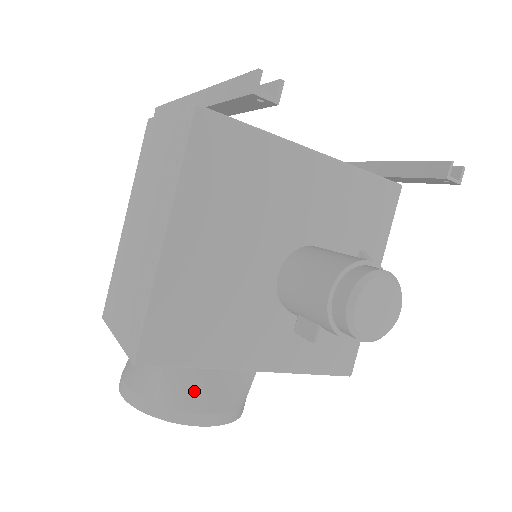
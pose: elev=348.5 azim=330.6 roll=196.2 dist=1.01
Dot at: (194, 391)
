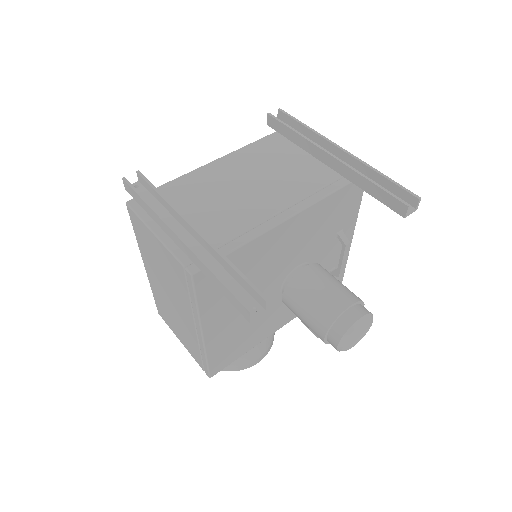
Dot at: (245, 355)
